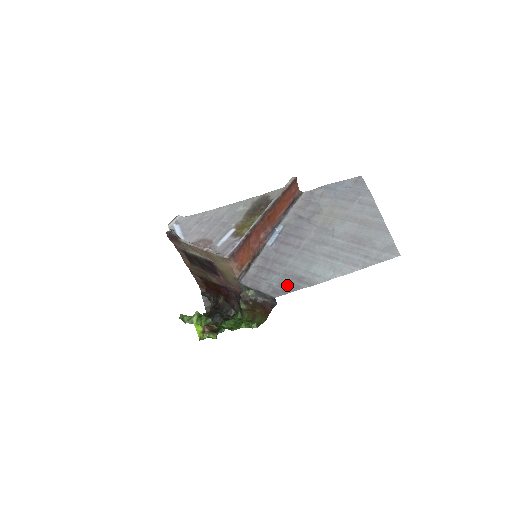
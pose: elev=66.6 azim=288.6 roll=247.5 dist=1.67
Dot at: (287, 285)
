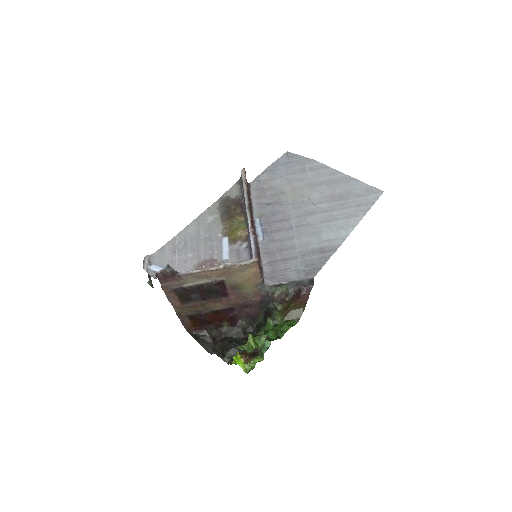
Dot at: (314, 262)
